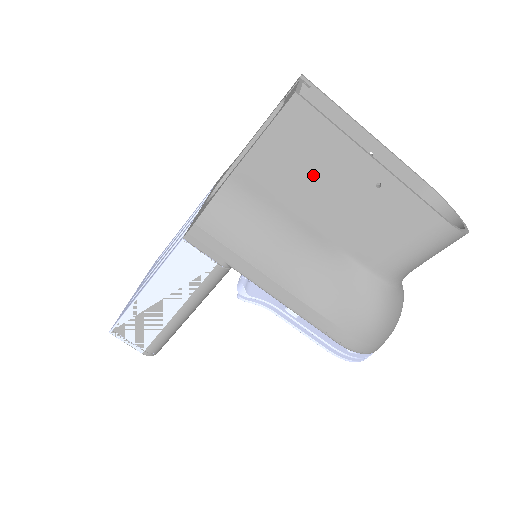
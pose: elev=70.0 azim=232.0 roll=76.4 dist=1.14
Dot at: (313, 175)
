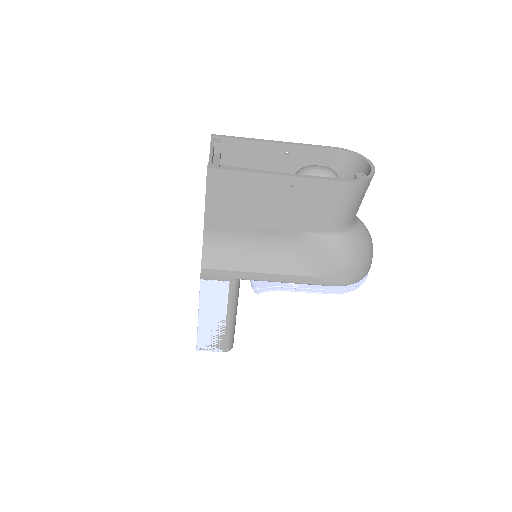
Dot at: (250, 203)
